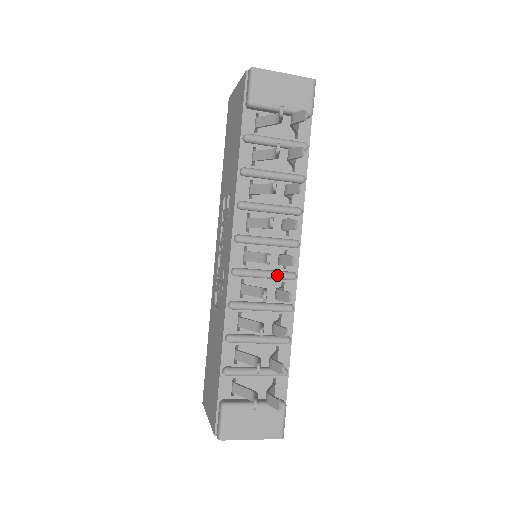
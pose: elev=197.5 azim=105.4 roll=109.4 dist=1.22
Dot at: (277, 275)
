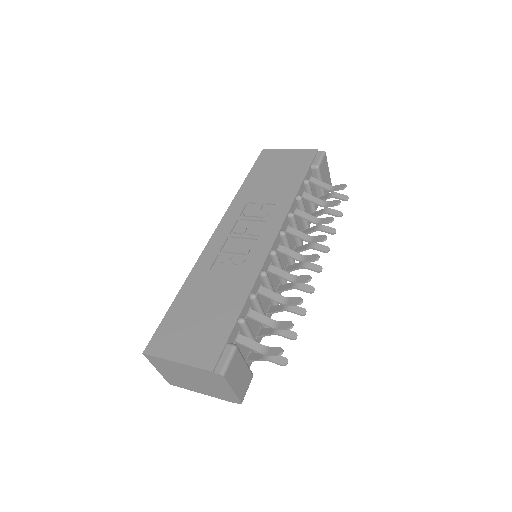
Dot at: occluded
